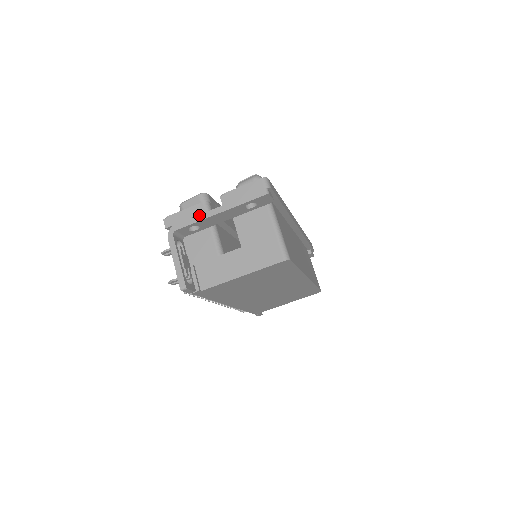
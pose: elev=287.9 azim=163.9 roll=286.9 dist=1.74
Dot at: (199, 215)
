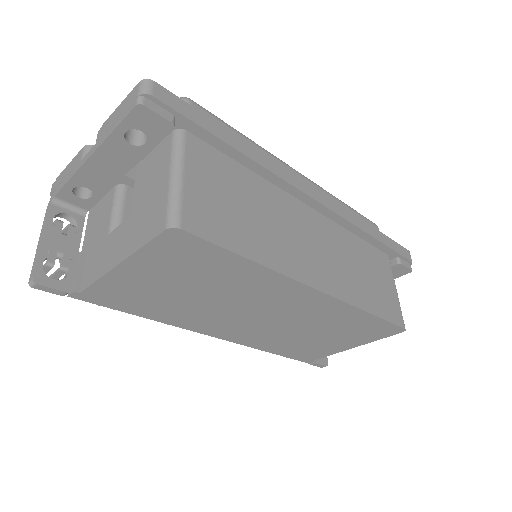
Dot at: (75, 167)
